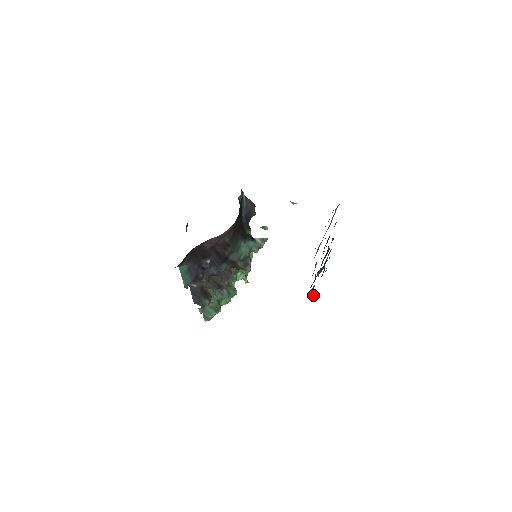
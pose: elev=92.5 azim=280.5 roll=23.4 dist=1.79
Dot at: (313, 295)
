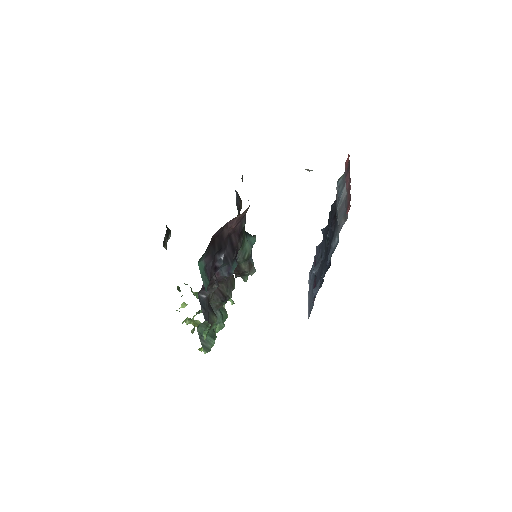
Dot at: occluded
